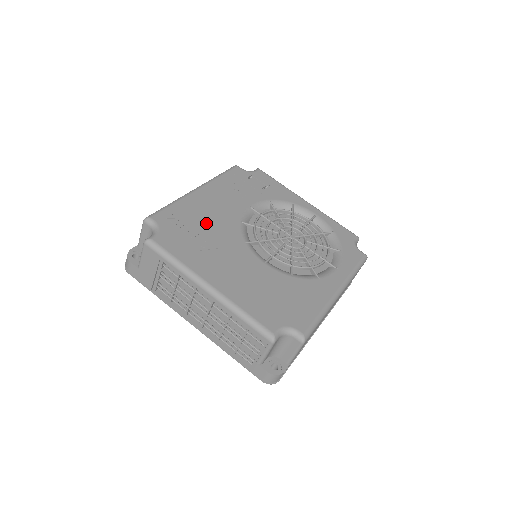
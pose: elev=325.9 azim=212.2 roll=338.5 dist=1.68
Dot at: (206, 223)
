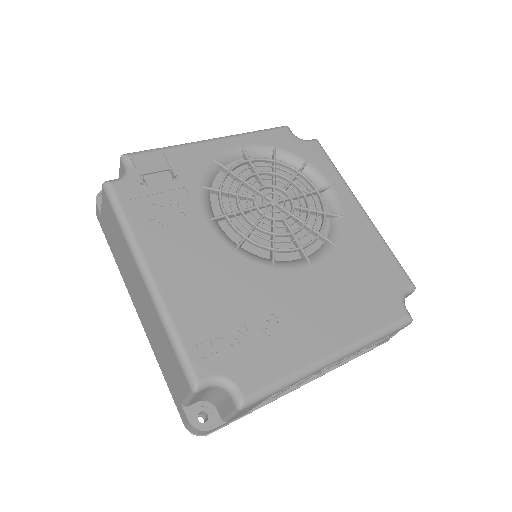
Dot at: (228, 301)
